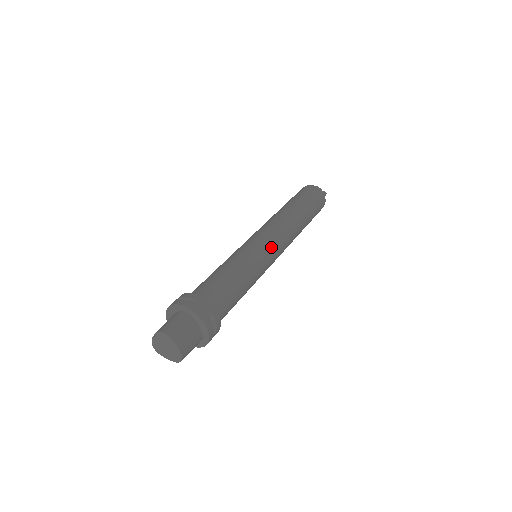
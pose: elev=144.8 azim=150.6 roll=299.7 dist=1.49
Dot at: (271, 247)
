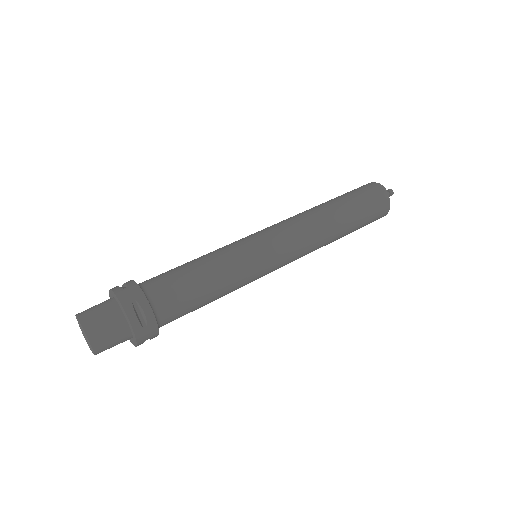
Dot at: (269, 243)
